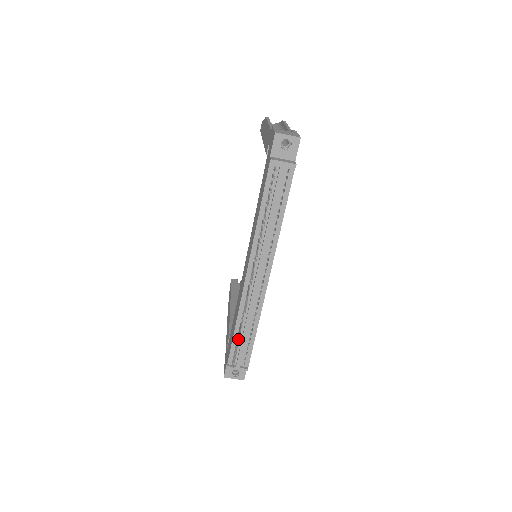
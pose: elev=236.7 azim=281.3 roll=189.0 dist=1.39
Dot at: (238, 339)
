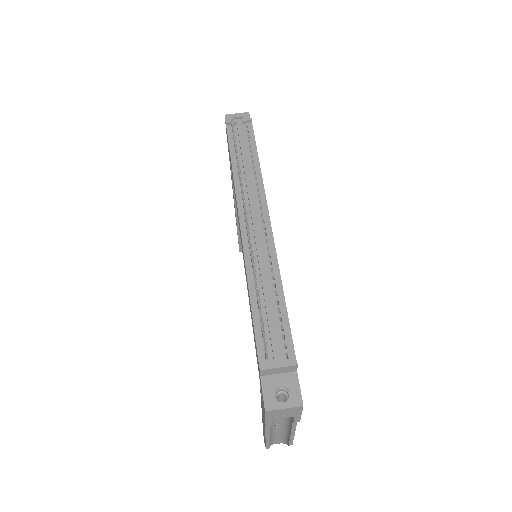
Dot at: (259, 308)
